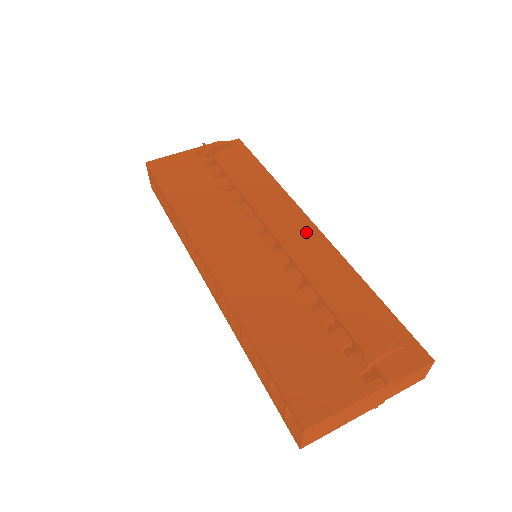
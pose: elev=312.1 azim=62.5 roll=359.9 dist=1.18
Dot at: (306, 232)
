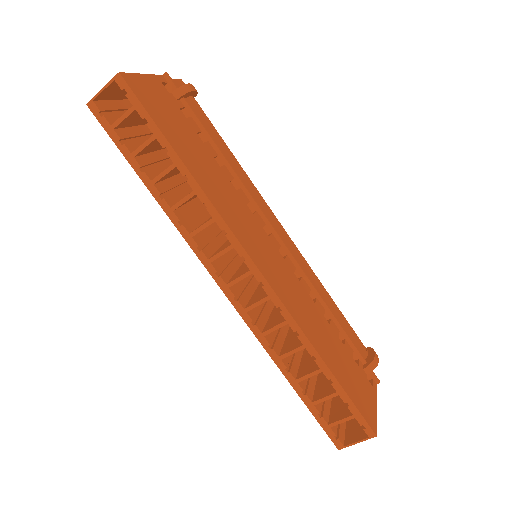
Dot at: (284, 236)
